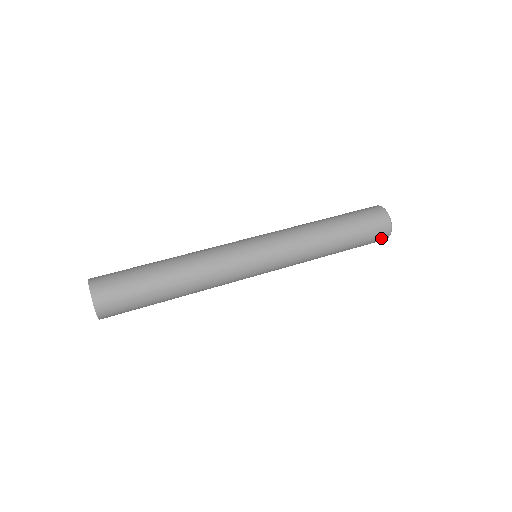
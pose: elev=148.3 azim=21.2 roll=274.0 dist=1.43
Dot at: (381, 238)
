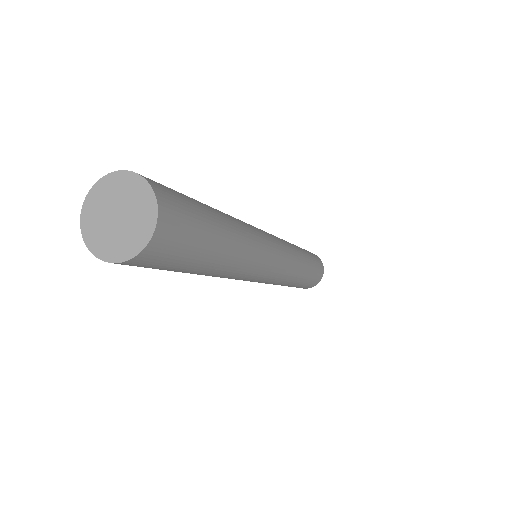
Dot at: (318, 279)
